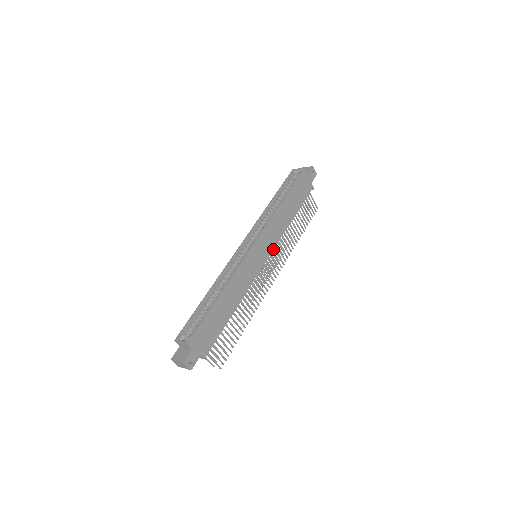
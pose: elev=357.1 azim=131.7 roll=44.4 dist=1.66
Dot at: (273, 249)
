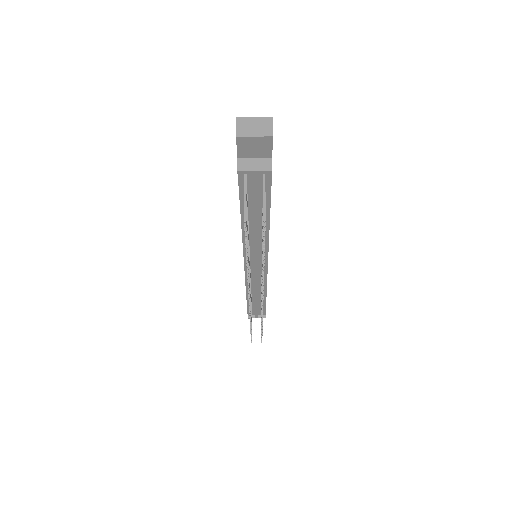
Dot at: occluded
